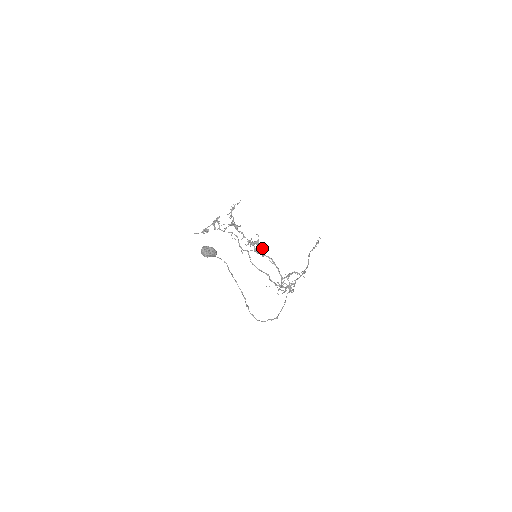
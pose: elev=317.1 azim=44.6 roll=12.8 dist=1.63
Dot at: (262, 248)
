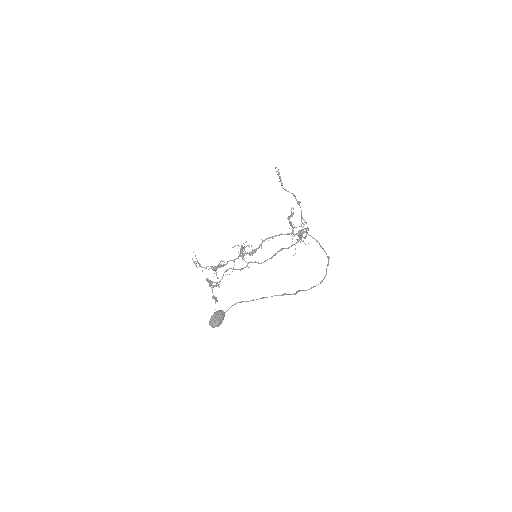
Dot at: occluded
